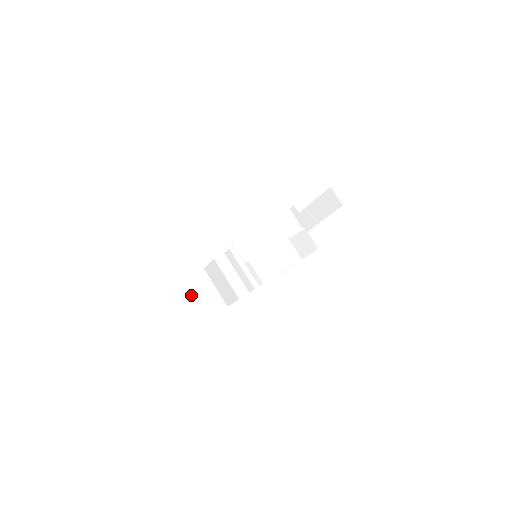
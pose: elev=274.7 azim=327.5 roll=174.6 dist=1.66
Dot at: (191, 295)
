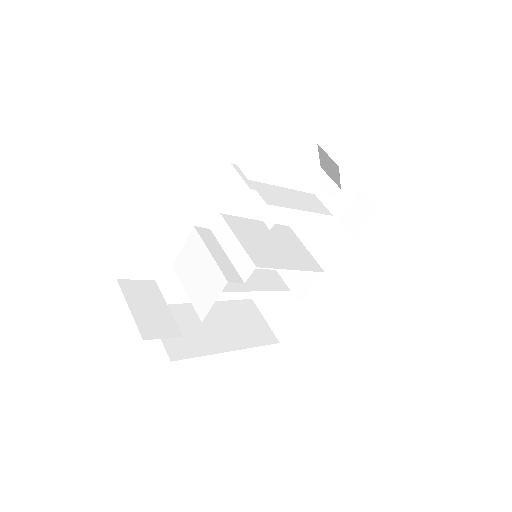
Dot at: (143, 299)
